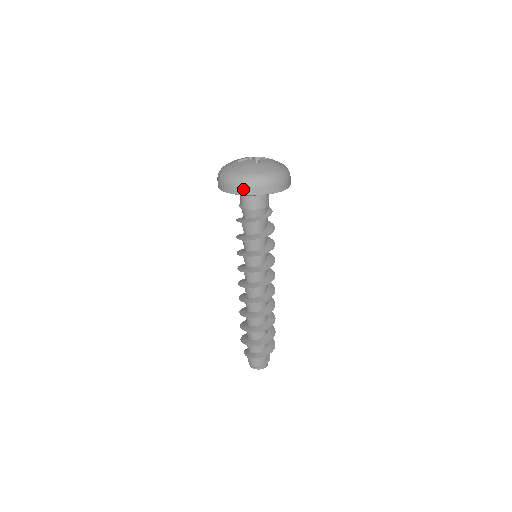
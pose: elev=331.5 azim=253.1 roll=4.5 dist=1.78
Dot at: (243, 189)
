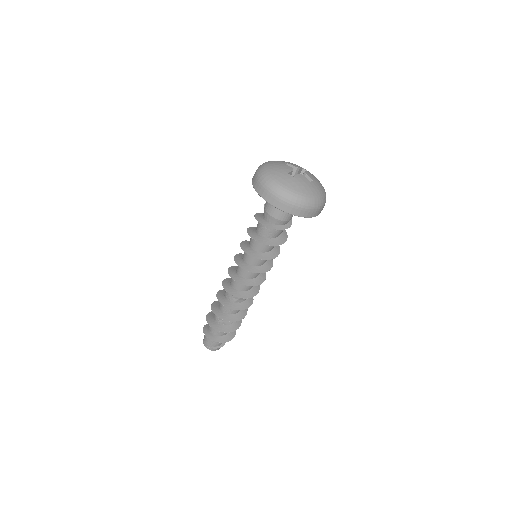
Dot at: (257, 184)
